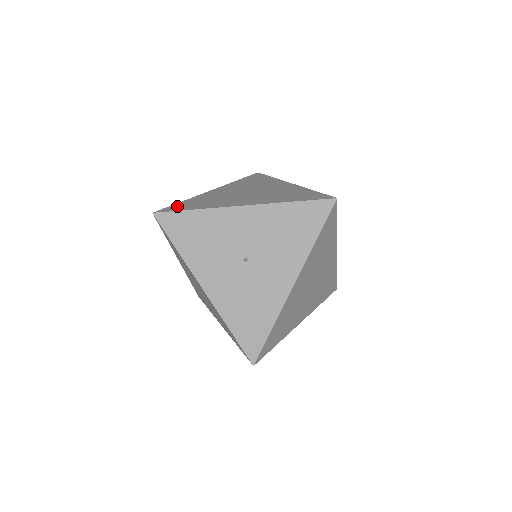
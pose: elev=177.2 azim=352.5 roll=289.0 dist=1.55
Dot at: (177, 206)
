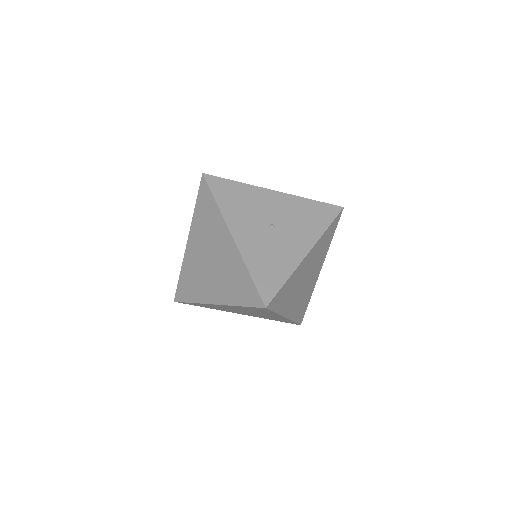
Dot at: occluded
